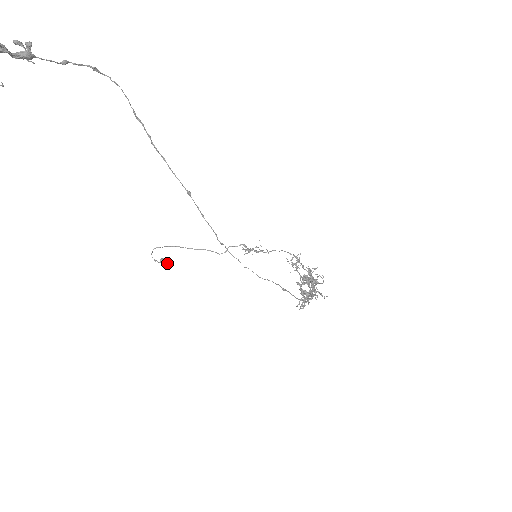
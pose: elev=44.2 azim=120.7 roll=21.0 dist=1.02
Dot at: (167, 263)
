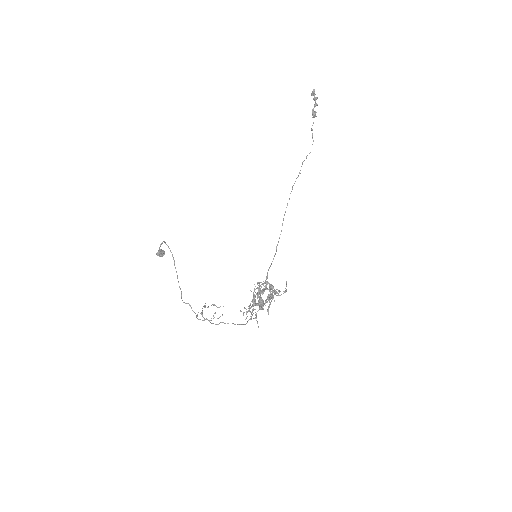
Dot at: (163, 253)
